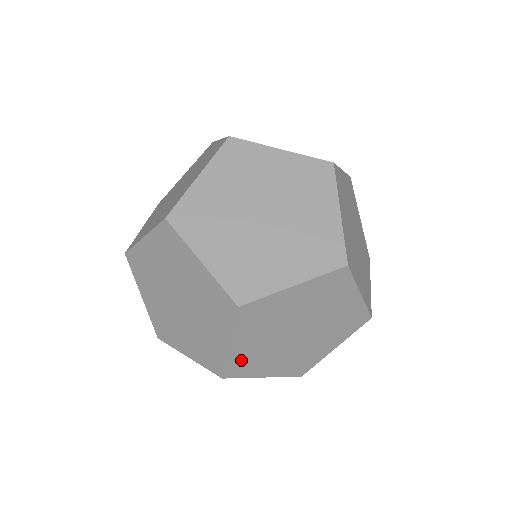
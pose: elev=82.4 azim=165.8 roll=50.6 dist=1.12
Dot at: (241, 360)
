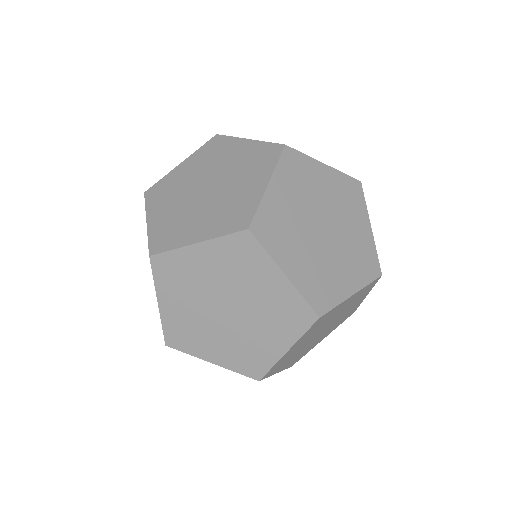
Dot at: (312, 286)
